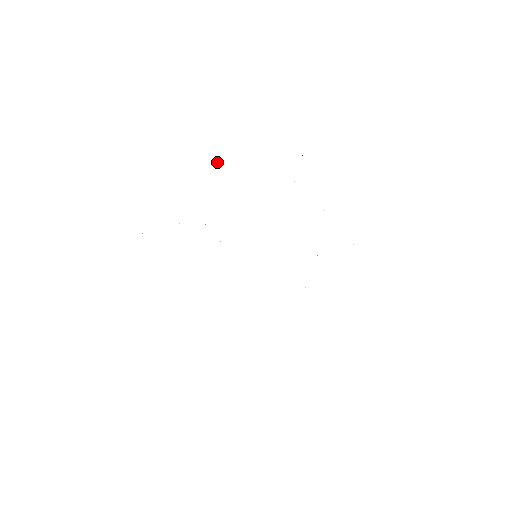
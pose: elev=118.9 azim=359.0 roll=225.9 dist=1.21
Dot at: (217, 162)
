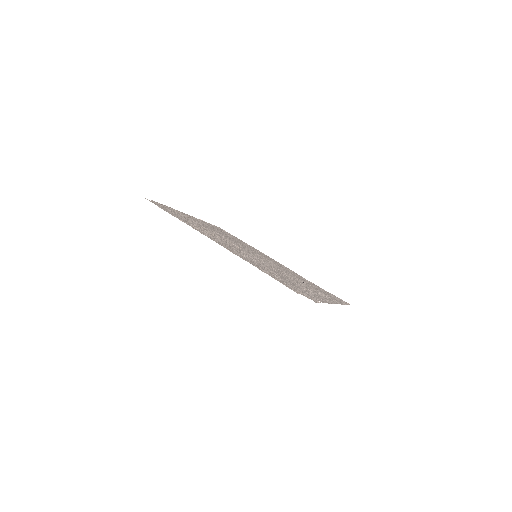
Dot at: occluded
